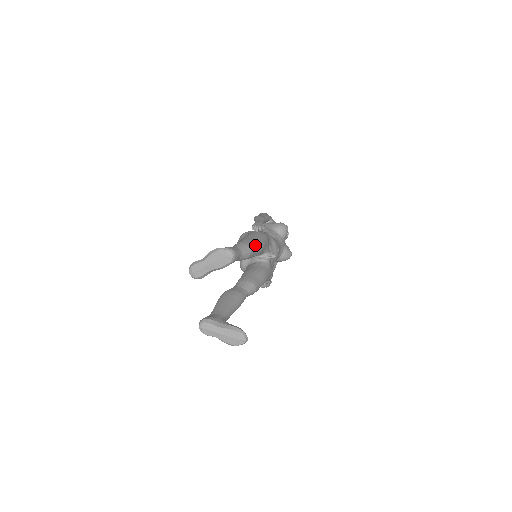
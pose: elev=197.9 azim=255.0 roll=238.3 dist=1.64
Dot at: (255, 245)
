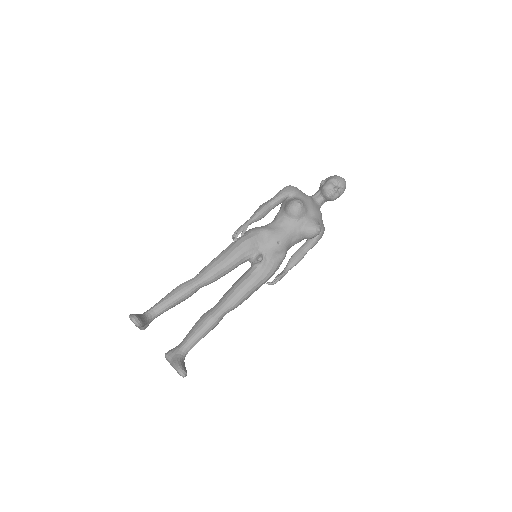
Dot at: (218, 267)
